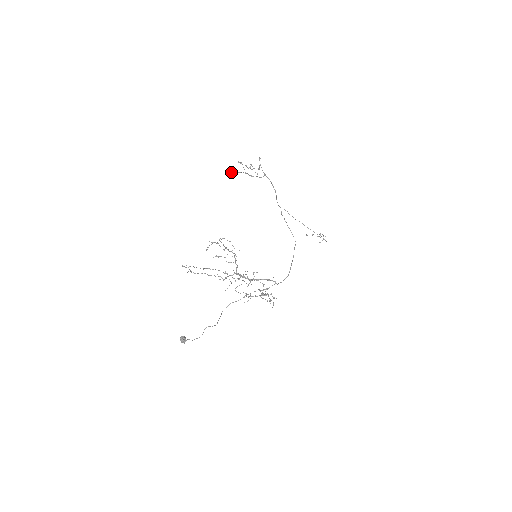
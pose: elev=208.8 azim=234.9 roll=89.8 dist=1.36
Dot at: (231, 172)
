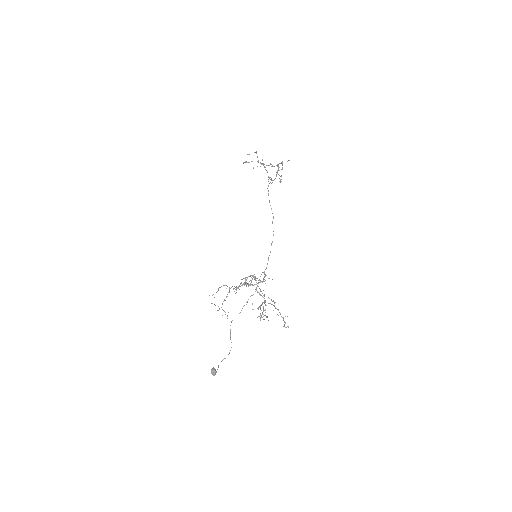
Dot at: (246, 162)
